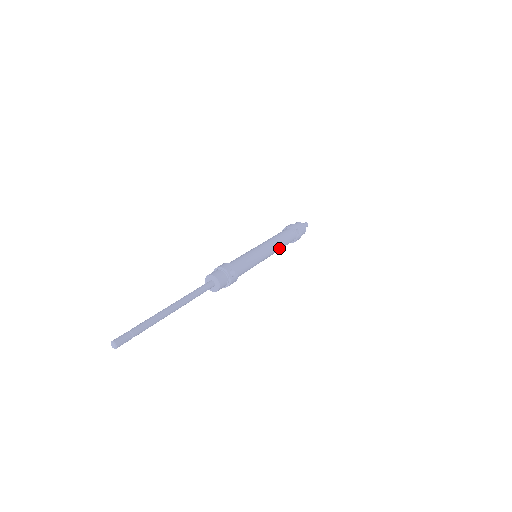
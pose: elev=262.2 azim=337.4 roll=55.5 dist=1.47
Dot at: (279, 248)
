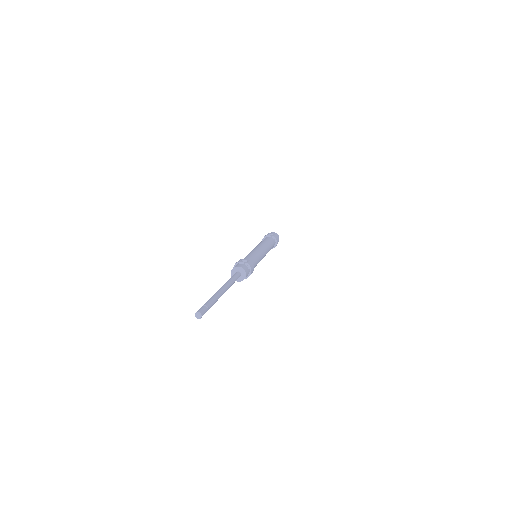
Dot at: (267, 245)
